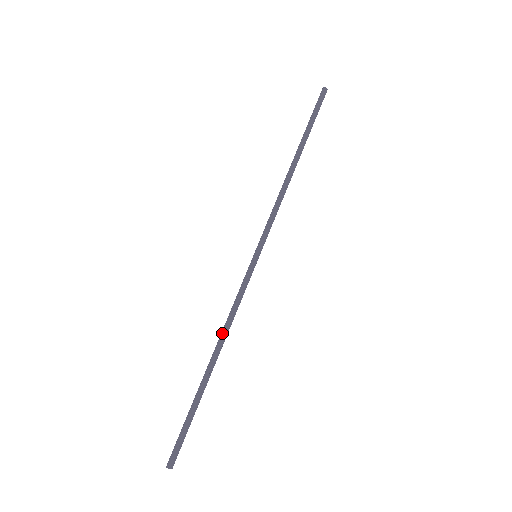
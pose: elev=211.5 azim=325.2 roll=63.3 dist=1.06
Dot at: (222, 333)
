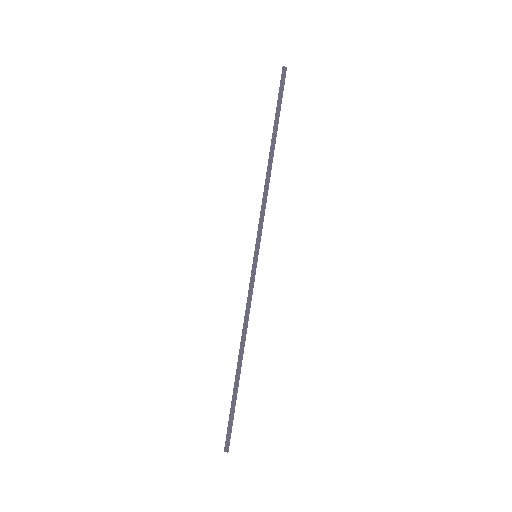
Dot at: (242, 332)
